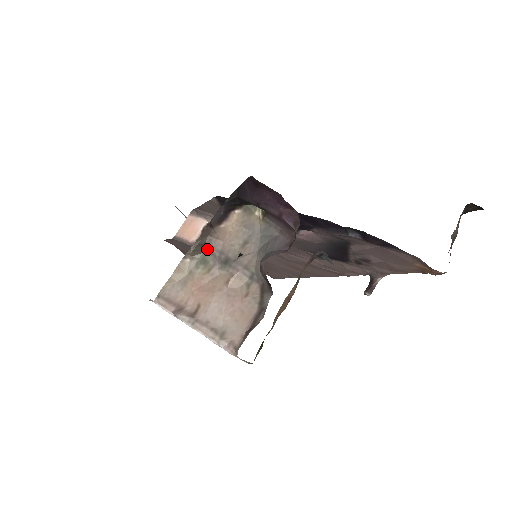
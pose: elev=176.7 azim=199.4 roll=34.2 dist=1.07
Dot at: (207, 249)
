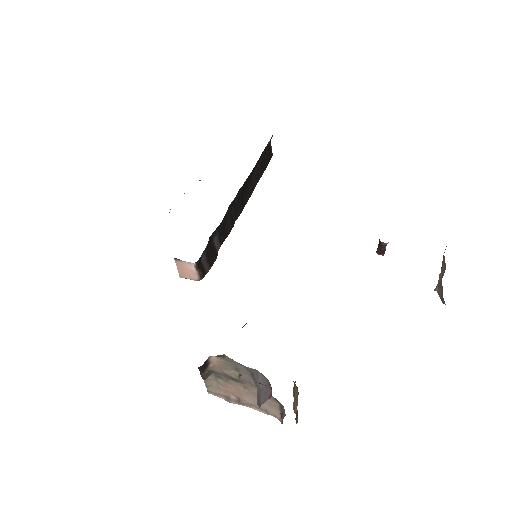
Dot at: (214, 372)
